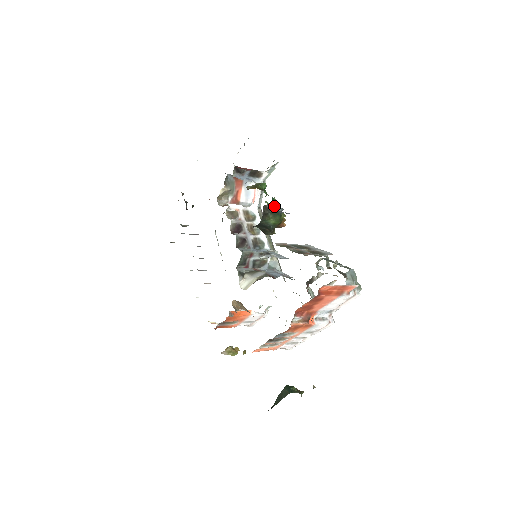
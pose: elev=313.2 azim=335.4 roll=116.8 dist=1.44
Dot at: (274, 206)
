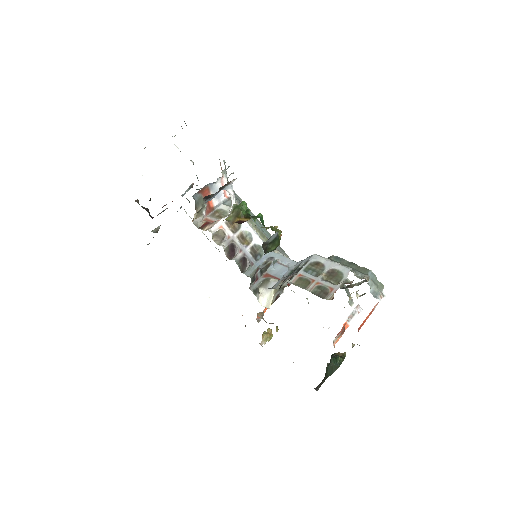
Dot at: (270, 237)
